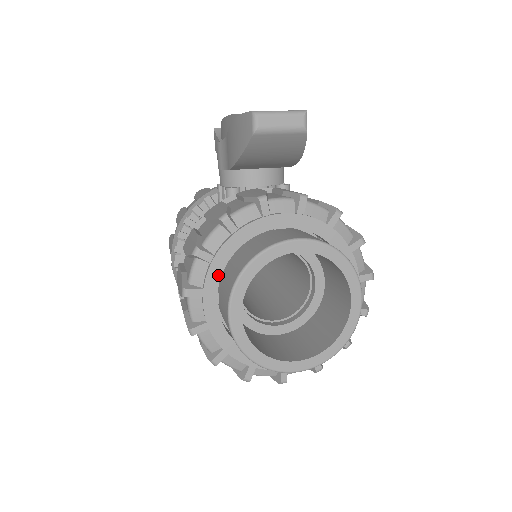
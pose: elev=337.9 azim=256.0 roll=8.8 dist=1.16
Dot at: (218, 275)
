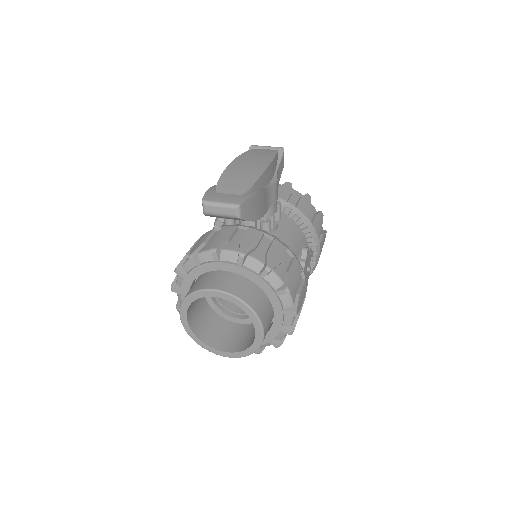
Dot at: (188, 286)
